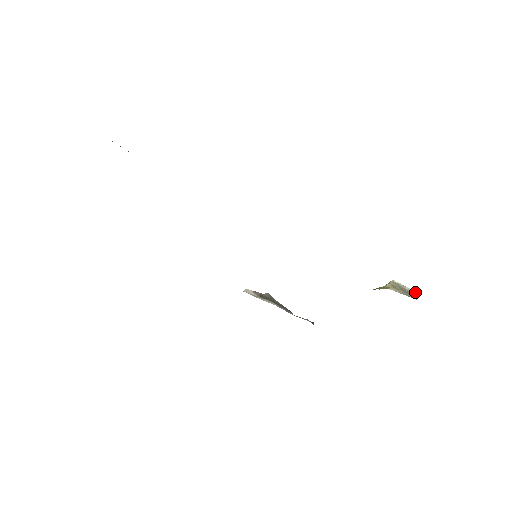
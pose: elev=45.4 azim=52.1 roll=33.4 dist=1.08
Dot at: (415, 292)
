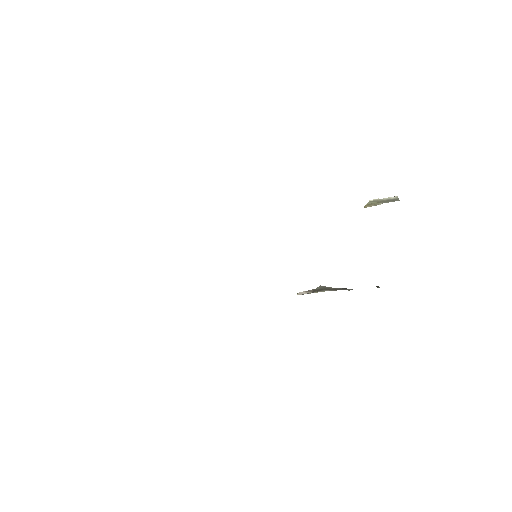
Dot at: (396, 197)
